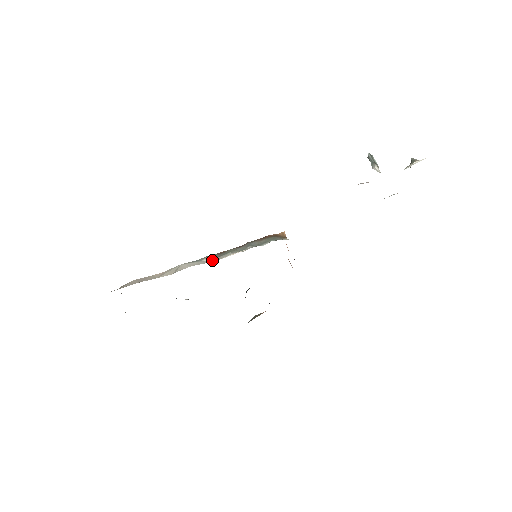
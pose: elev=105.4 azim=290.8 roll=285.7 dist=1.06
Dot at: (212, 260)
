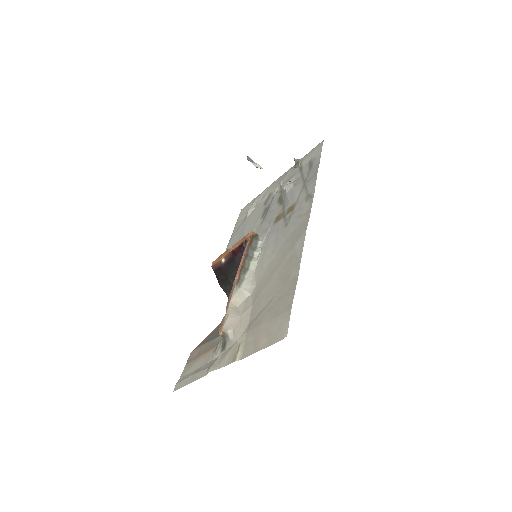
Dot at: (251, 273)
